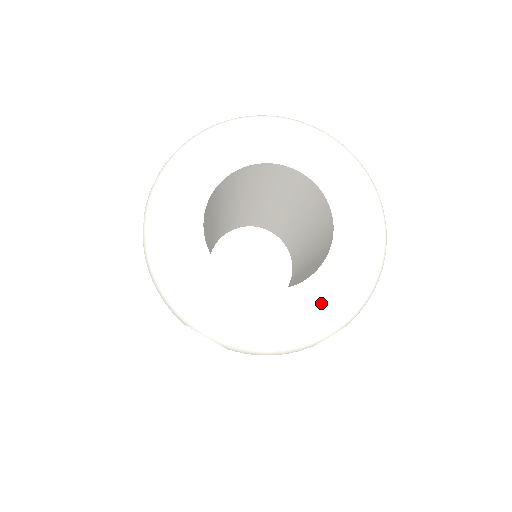
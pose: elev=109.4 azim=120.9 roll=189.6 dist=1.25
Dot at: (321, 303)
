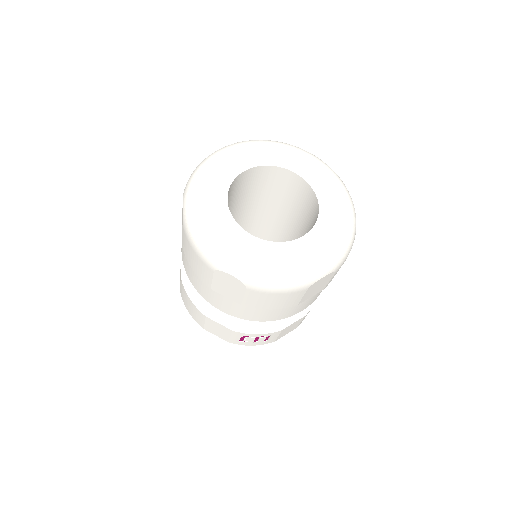
Dot at: (315, 251)
